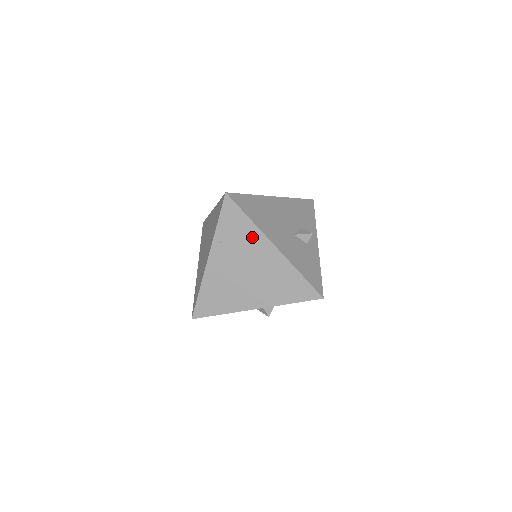
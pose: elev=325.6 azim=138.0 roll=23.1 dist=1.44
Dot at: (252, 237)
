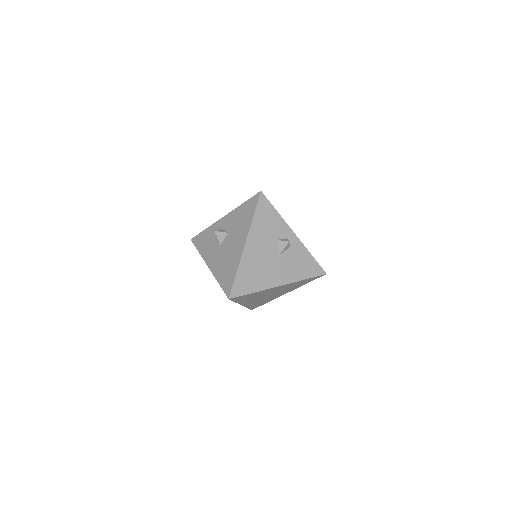
Dot at: (262, 292)
